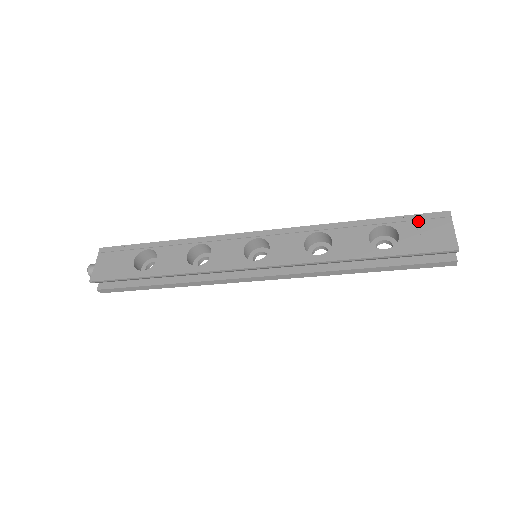
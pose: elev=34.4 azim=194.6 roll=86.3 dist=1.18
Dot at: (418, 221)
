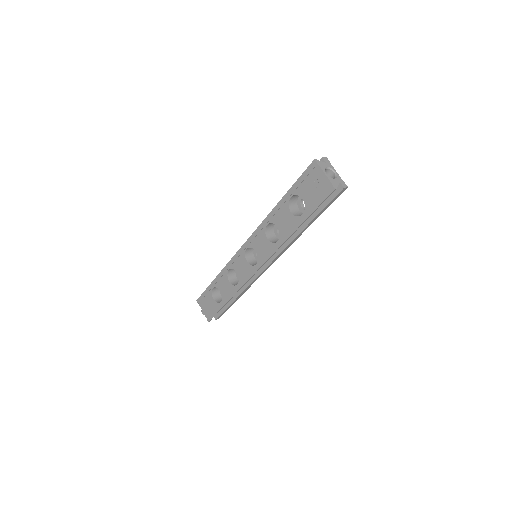
Dot at: (304, 181)
